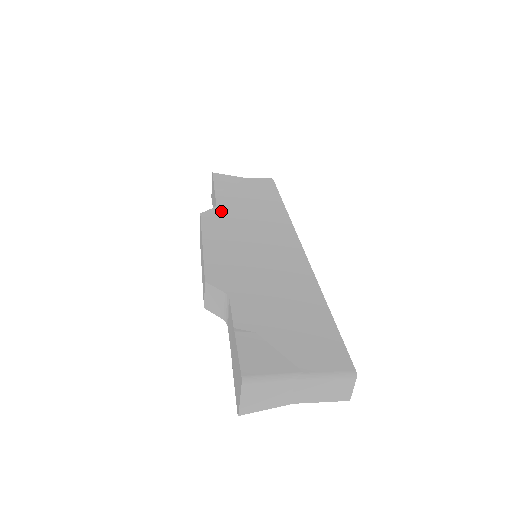
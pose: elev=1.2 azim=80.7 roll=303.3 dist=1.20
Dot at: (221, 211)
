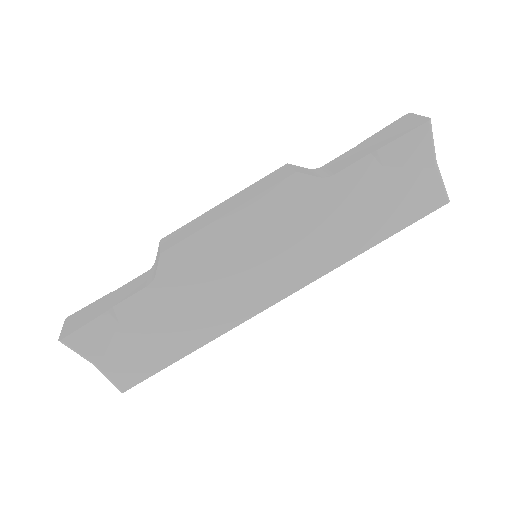
Dot at: occluded
